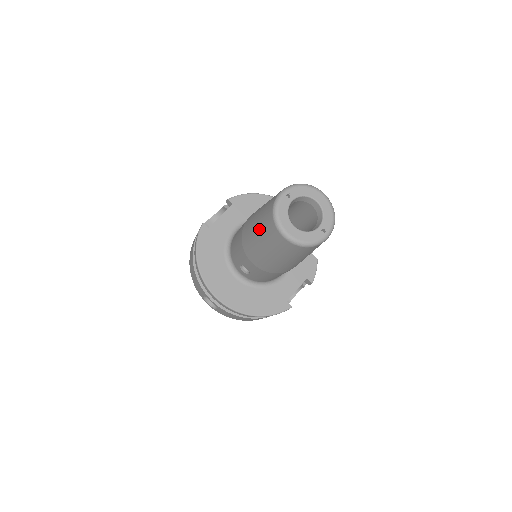
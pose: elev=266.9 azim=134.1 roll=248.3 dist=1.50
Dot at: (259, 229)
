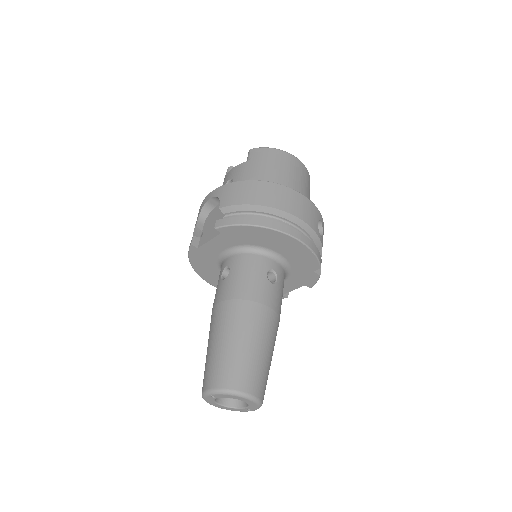
Dot at: occluded
